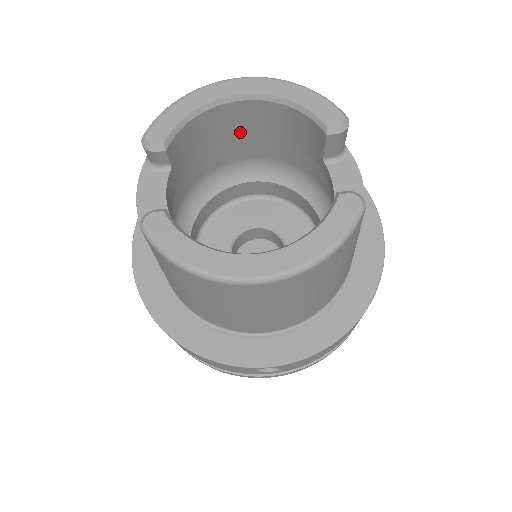
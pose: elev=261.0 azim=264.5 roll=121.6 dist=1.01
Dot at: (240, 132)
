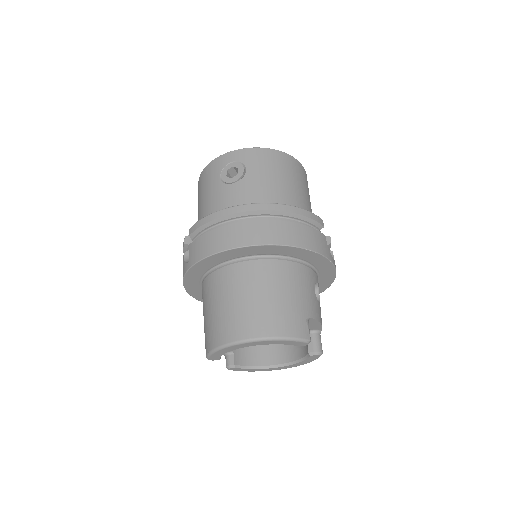
Dot at: occluded
